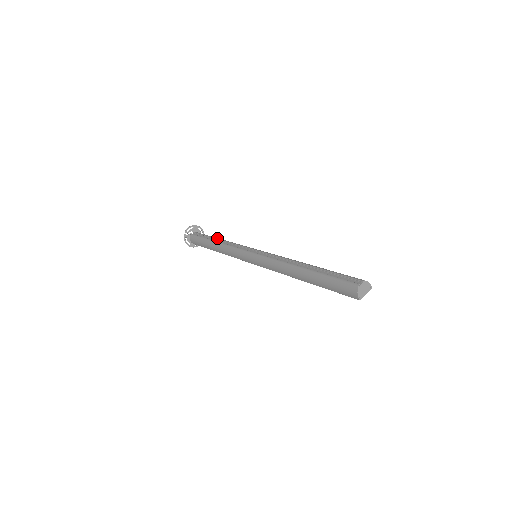
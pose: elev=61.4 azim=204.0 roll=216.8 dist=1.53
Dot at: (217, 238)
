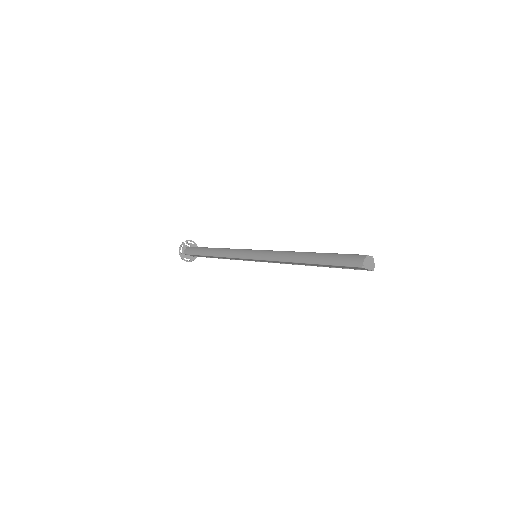
Dot at: occluded
